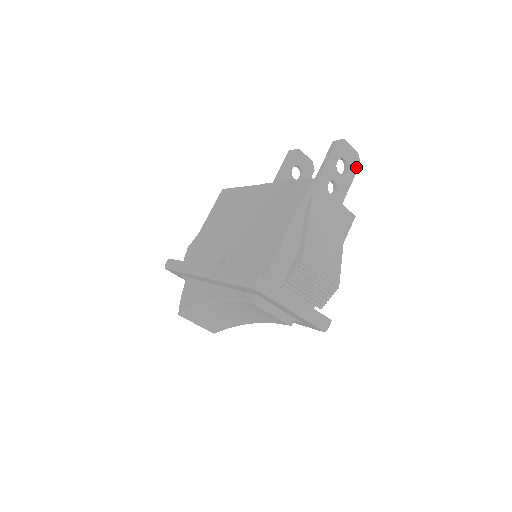
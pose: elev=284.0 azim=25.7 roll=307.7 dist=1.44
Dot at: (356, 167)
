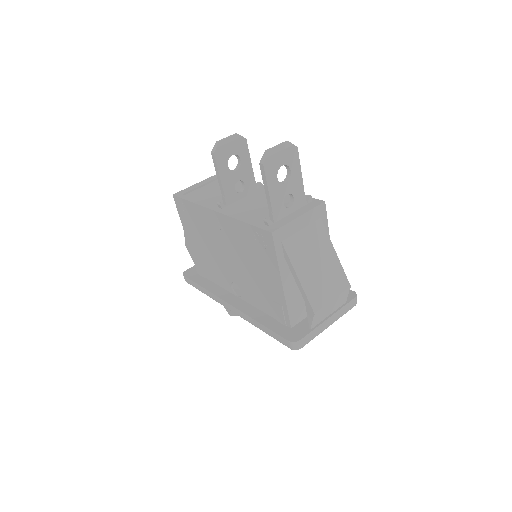
Dot at: (296, 155)
